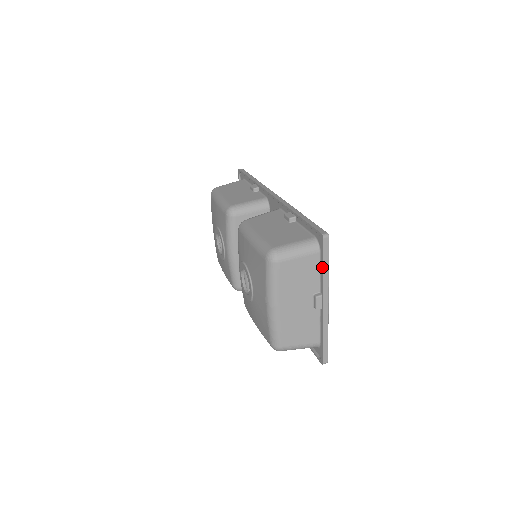
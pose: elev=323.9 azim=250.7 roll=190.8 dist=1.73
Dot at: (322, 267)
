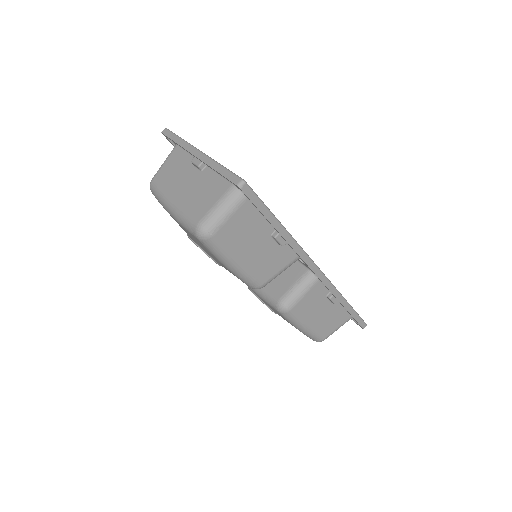
Dot at: occluded
